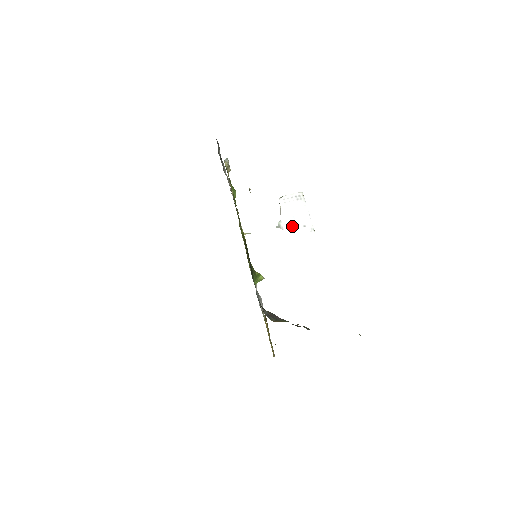
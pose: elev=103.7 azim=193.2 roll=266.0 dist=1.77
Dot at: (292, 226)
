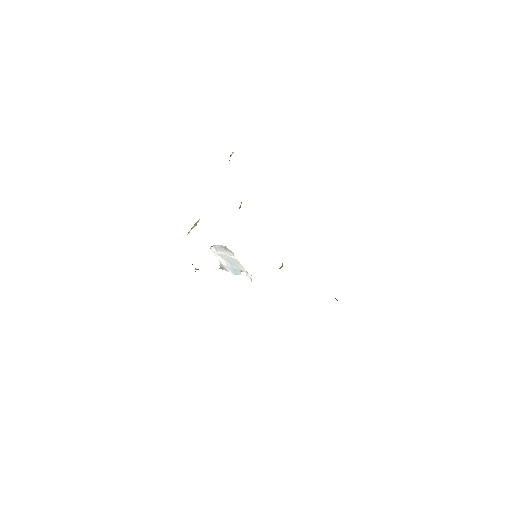
Dot at: (232, 269)
